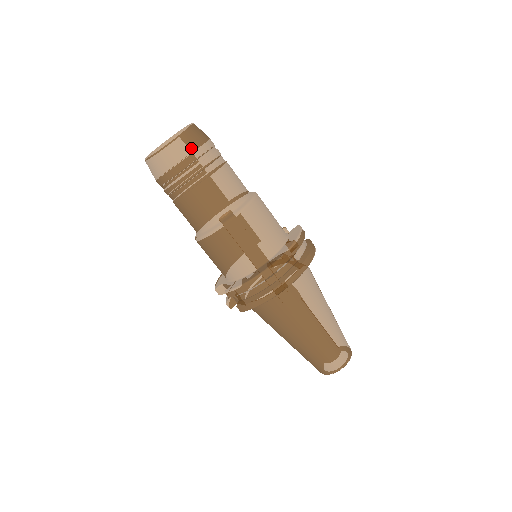
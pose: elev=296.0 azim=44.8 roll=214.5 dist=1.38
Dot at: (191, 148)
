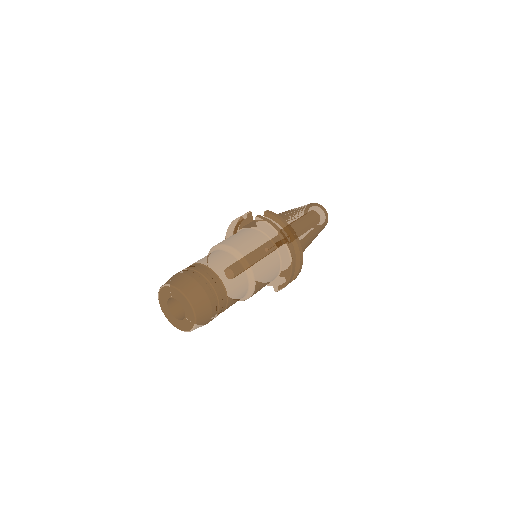
Dot at: (207, 302)
